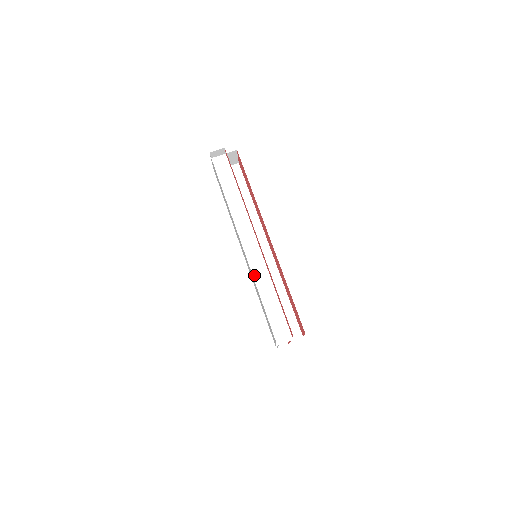
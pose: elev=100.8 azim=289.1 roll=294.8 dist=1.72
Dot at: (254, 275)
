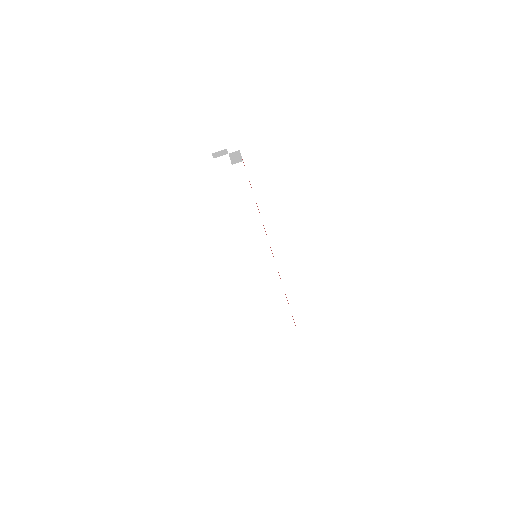
Dot at: (251, 277)
